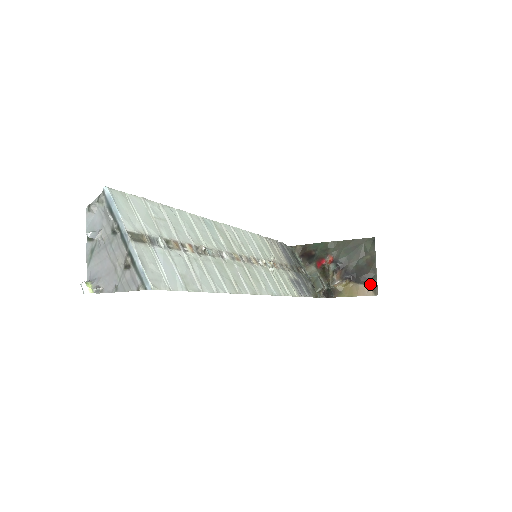
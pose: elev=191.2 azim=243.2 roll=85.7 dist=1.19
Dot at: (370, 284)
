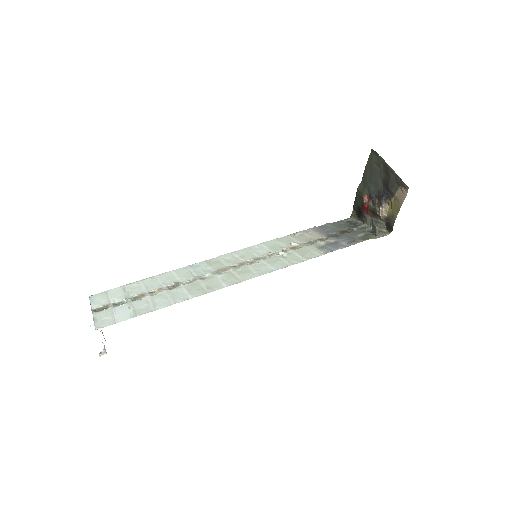
Dot at: (399, 185)
